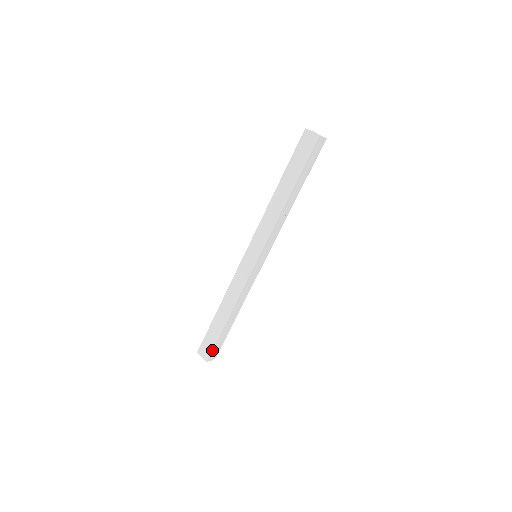
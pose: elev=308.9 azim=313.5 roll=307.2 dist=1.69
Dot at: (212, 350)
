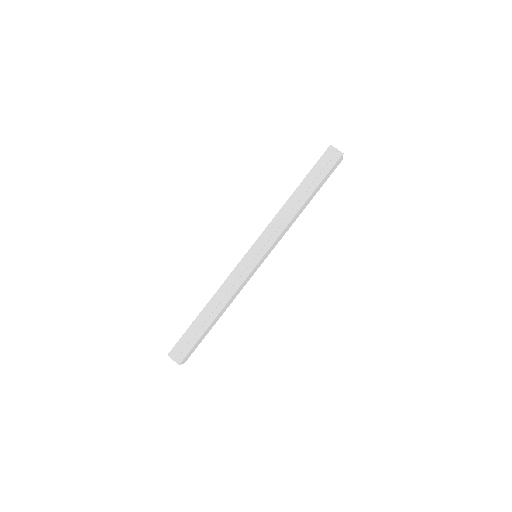
Dot at: (178, 342)
